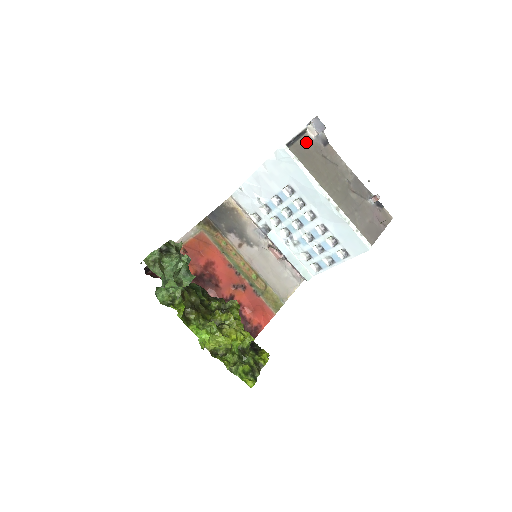
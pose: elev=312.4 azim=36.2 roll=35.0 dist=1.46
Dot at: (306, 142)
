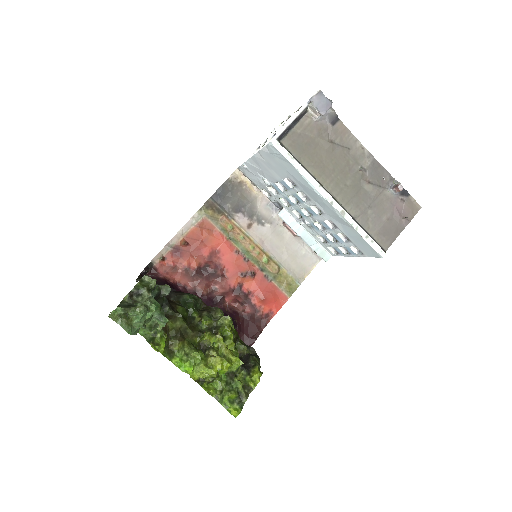
Dot at: (306, 126)
